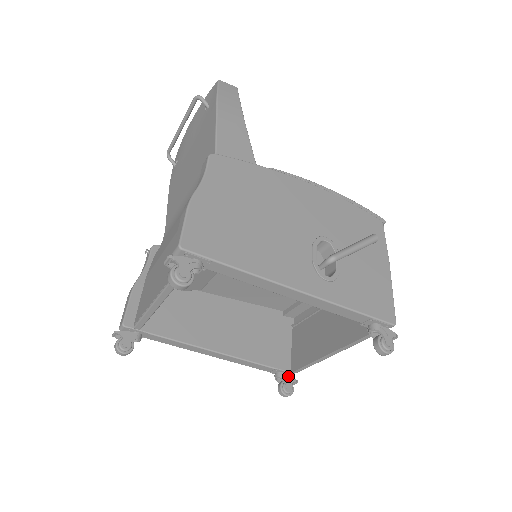
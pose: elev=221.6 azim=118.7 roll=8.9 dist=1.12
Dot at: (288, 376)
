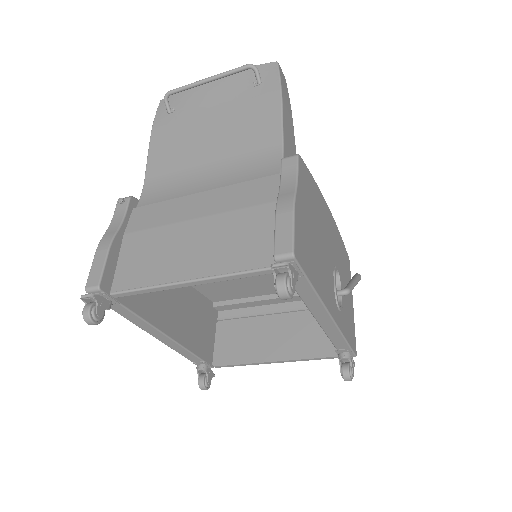
Dot at: (210, 370)
